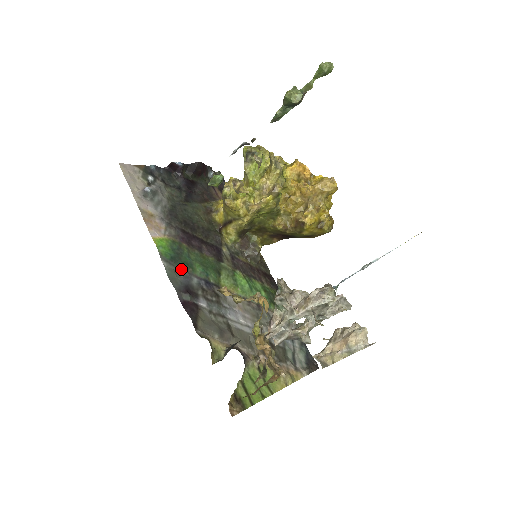
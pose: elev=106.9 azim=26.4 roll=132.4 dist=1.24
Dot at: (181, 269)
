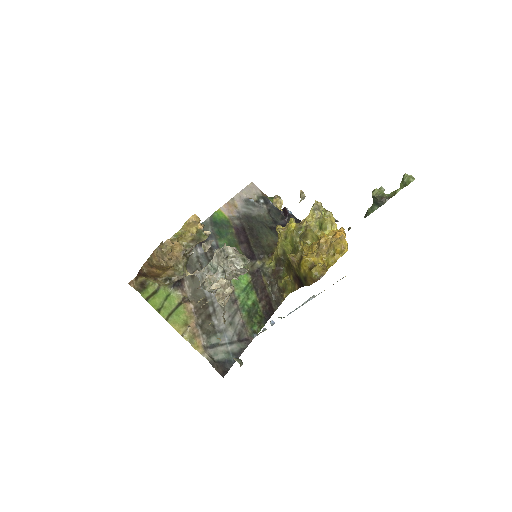
Dot at: (213, 231)
